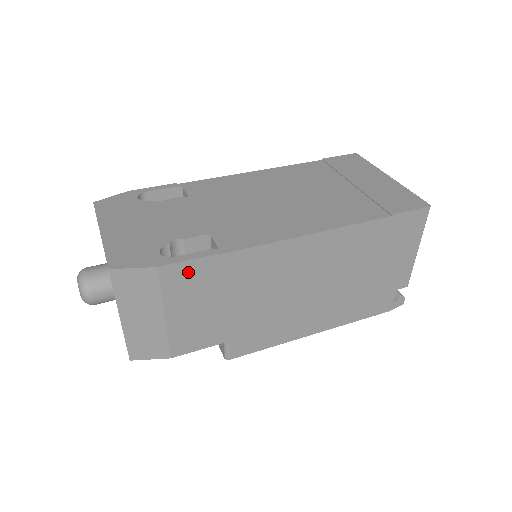
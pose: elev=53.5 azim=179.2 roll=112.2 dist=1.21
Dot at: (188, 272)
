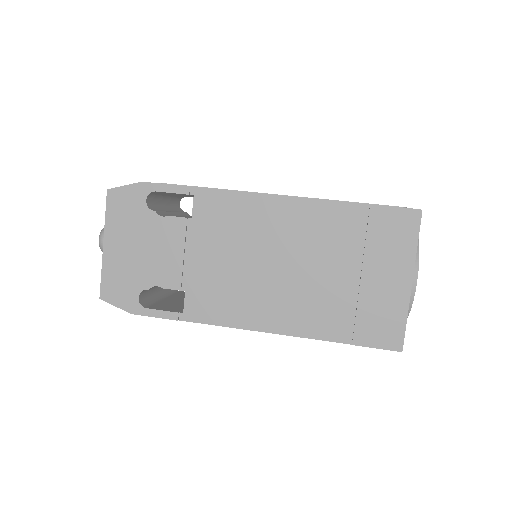
Dot at: occluded
